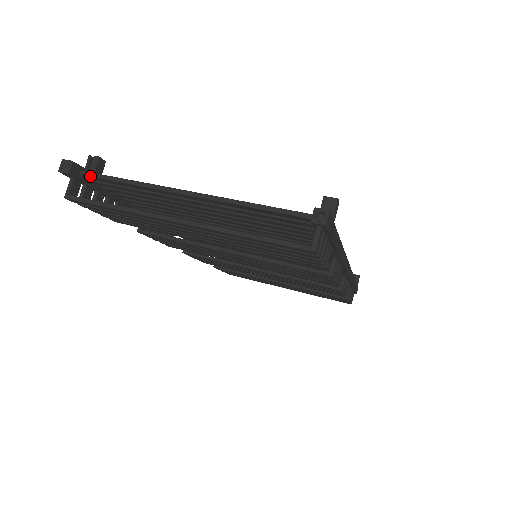
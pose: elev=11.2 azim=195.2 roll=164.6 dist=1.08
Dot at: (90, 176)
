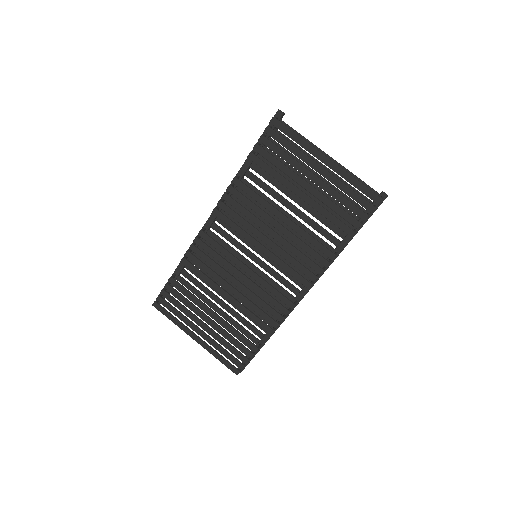
Dot at: occluded
